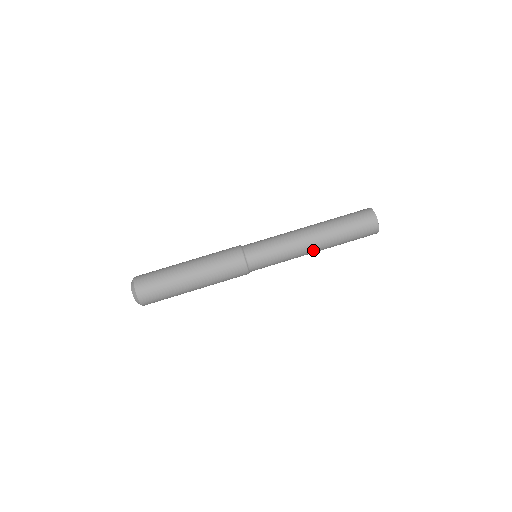
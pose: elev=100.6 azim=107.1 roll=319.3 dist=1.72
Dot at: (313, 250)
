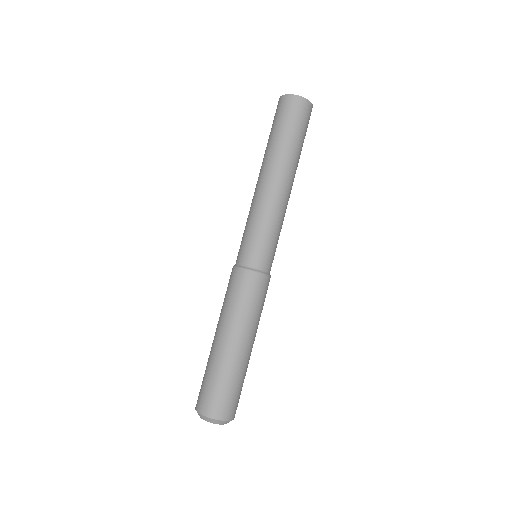
Dot at: occluded
